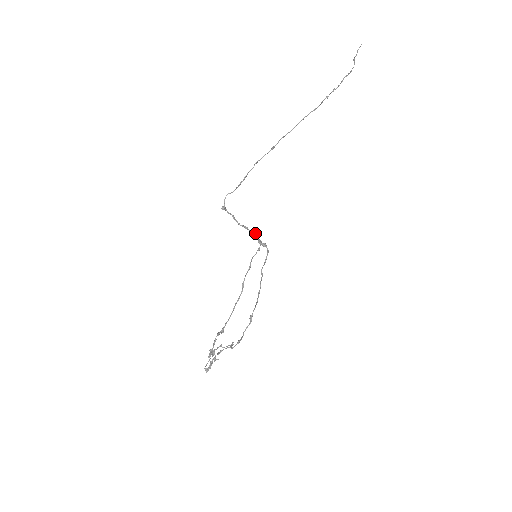
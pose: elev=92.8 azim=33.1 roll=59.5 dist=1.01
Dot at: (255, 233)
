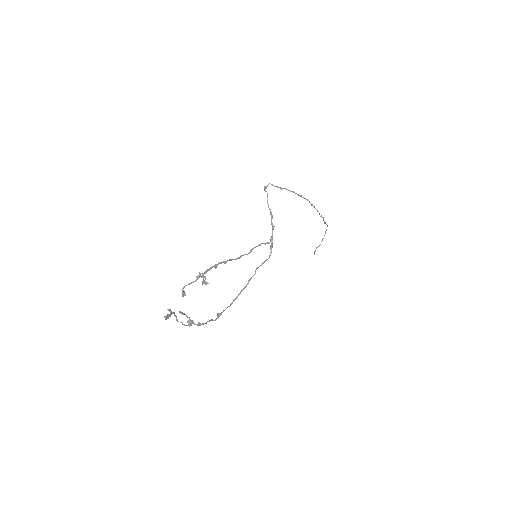
Dot at: (273, 227)
